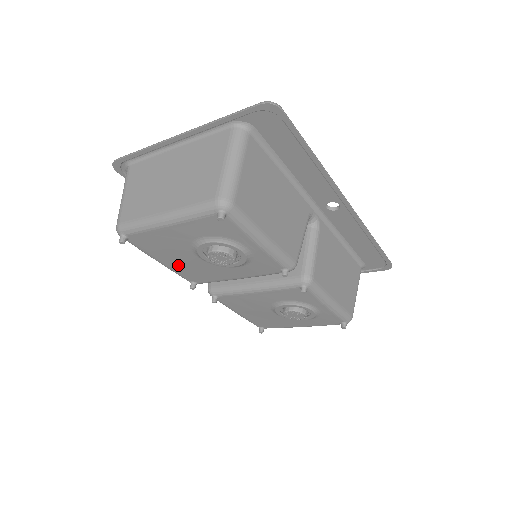
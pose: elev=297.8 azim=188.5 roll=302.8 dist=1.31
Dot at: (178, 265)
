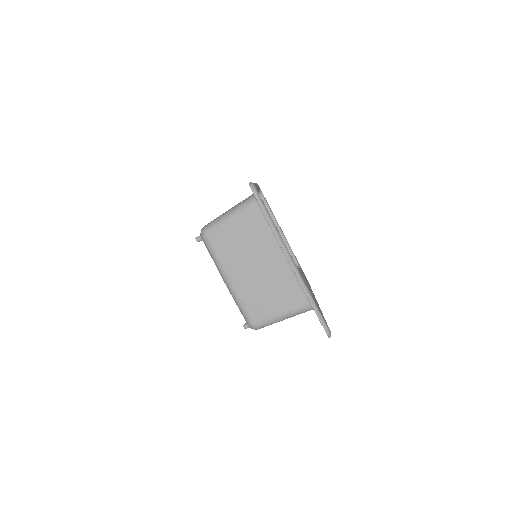
Dot at: occluded
